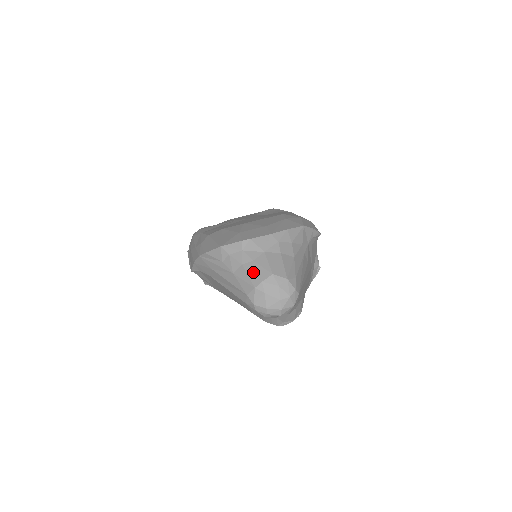
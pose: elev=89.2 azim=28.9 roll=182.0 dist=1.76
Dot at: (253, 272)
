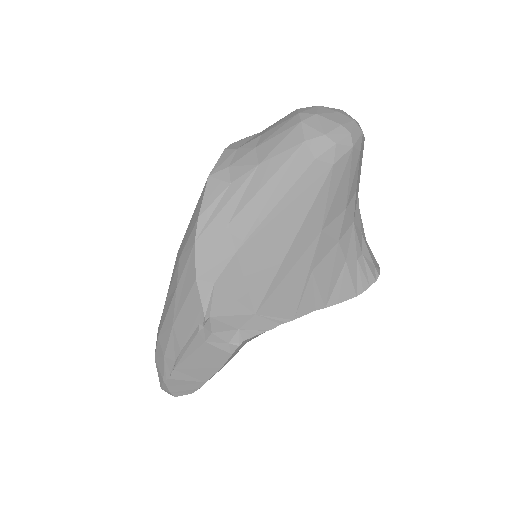
Dot at: (277, 128)
